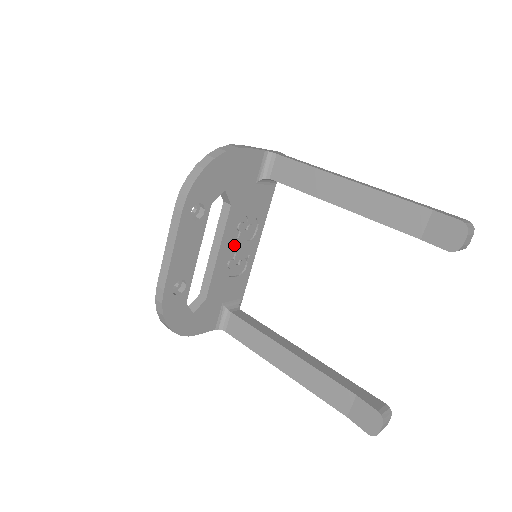
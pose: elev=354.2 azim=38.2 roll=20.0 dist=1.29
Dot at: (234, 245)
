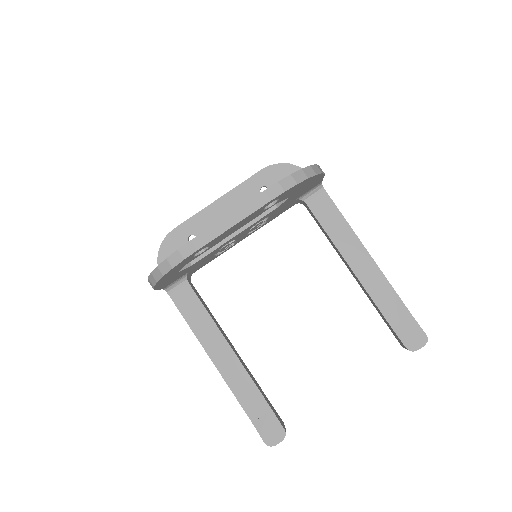
Dot at: (243, 234)
